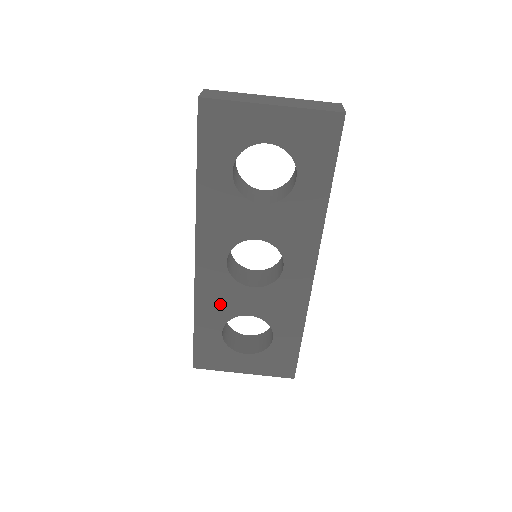
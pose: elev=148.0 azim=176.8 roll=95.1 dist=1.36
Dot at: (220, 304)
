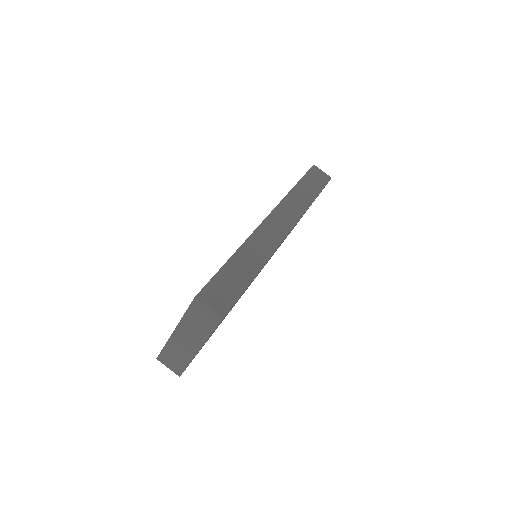
Dot at: occluded
